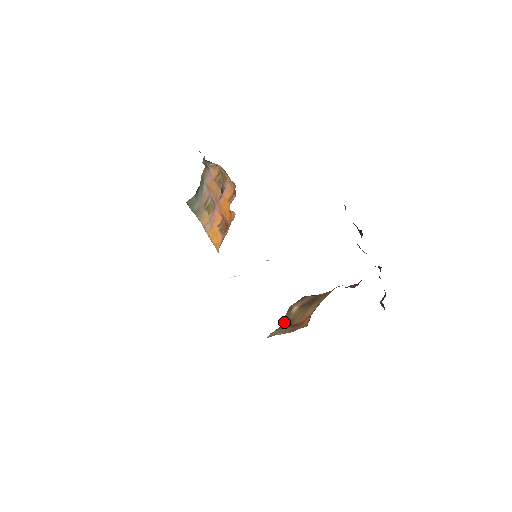
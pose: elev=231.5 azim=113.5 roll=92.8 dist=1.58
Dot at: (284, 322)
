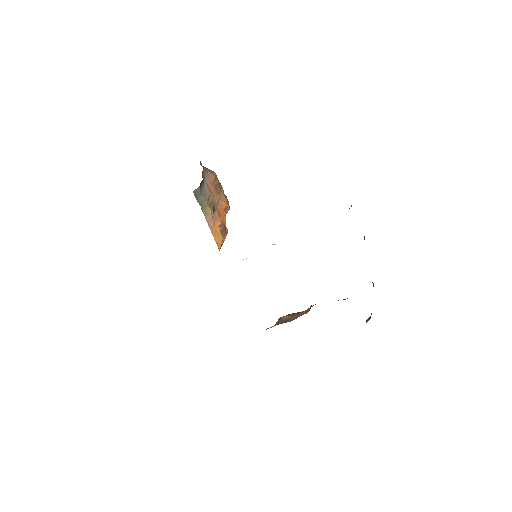
Dot at: (278, 323)
